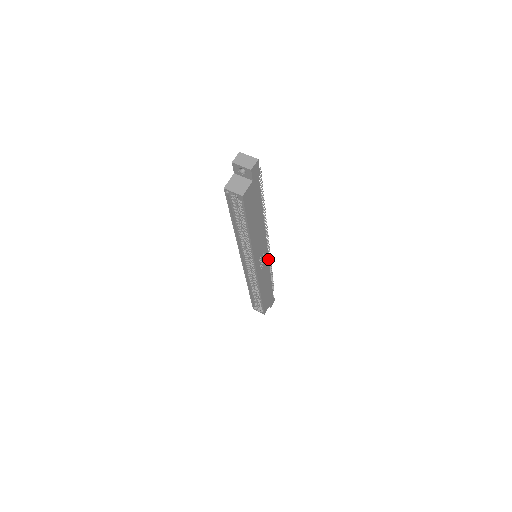
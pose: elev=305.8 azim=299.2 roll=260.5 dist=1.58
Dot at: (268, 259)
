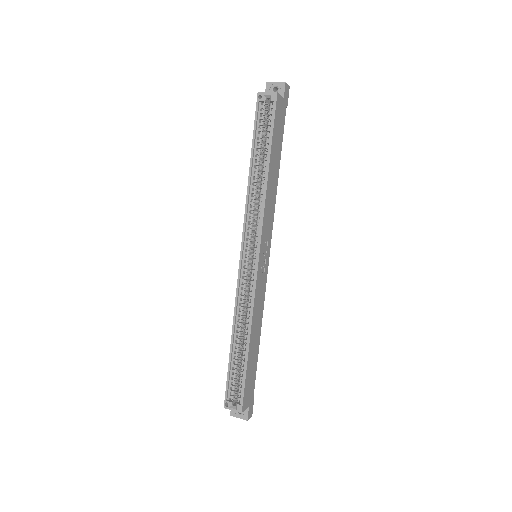
Dot at: (266, 277)
